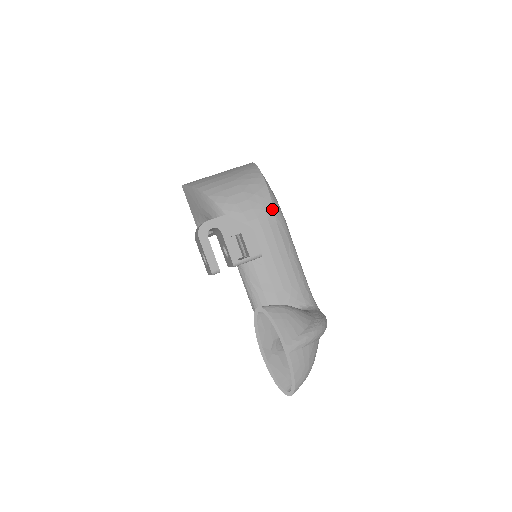
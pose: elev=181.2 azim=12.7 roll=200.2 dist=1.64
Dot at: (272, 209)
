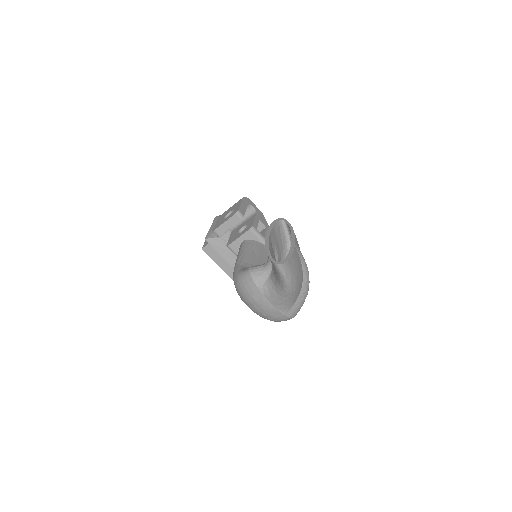
Dot at: occluded
